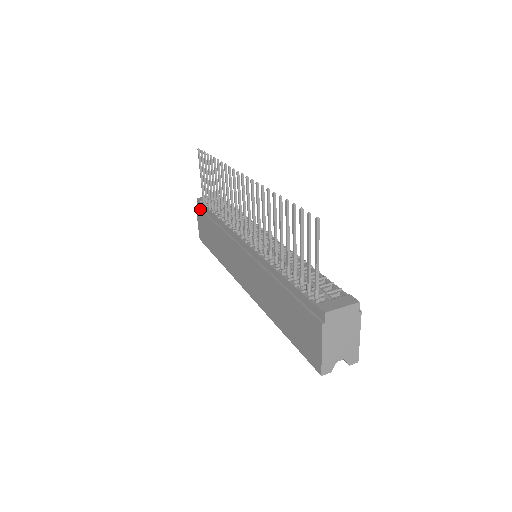
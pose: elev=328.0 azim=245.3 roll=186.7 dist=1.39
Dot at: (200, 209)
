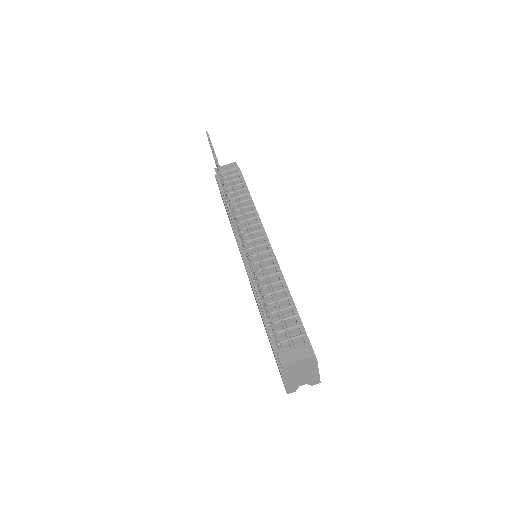
Dot at: (217, 182)
